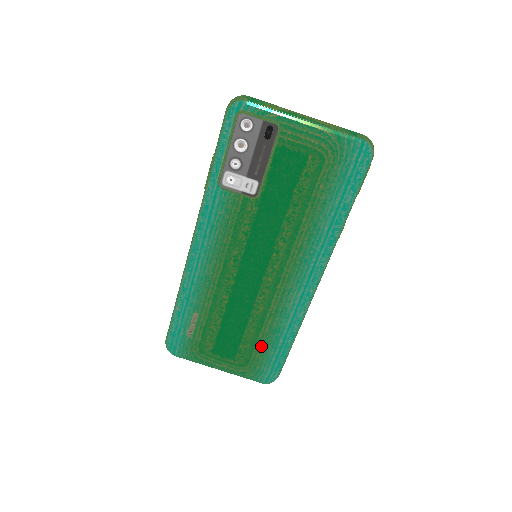
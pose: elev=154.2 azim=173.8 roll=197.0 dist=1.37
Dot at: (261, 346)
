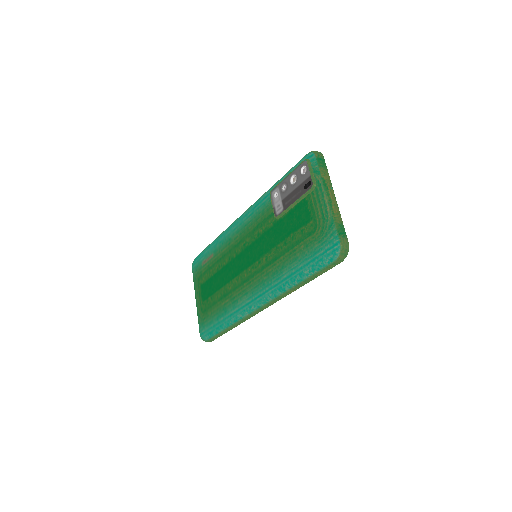
Dot at: (215, 310)
